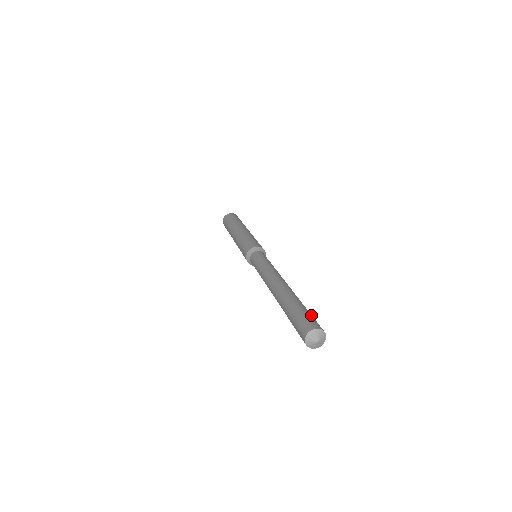
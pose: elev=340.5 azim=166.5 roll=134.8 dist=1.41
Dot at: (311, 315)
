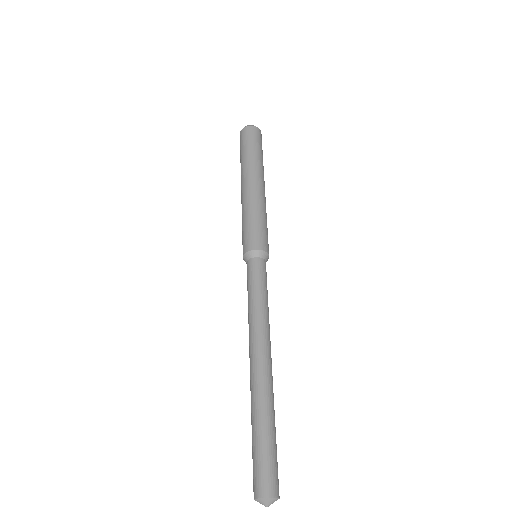
Dot at: (261, 456)
